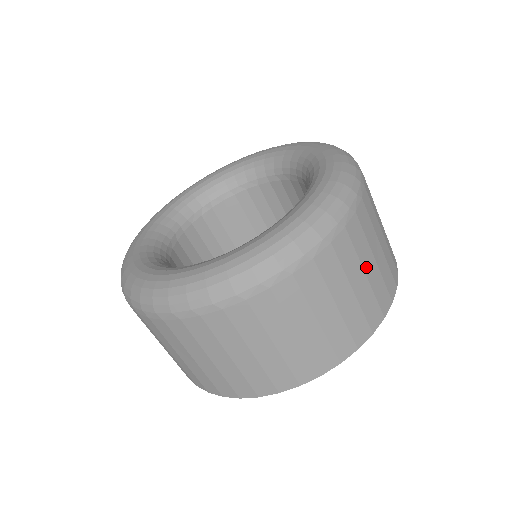
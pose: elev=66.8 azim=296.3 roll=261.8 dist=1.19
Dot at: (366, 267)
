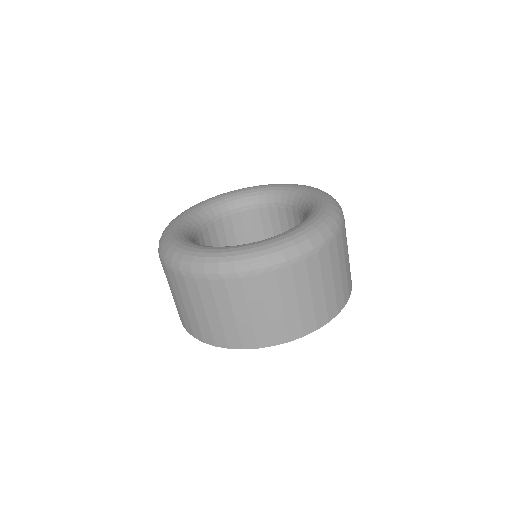
Dot at: (341, 268)
